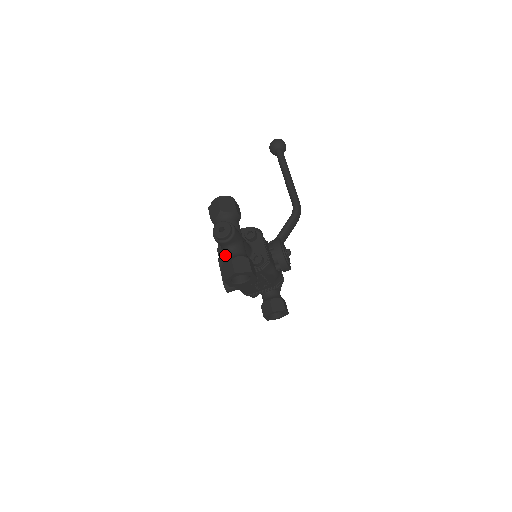
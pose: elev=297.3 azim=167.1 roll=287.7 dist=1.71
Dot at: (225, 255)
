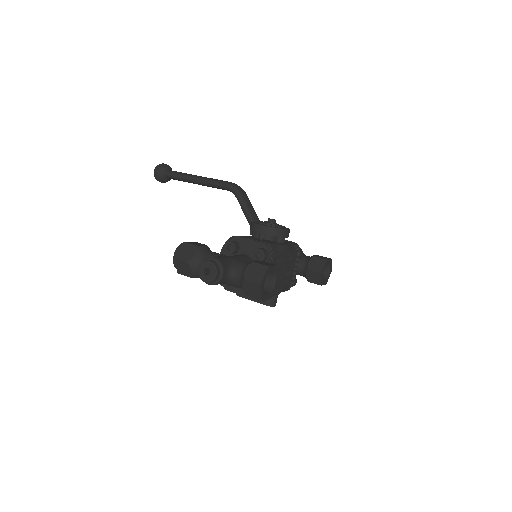
Dot at: (235, 284)
